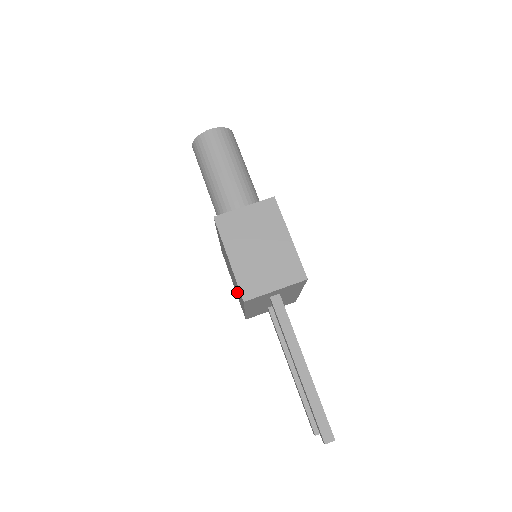
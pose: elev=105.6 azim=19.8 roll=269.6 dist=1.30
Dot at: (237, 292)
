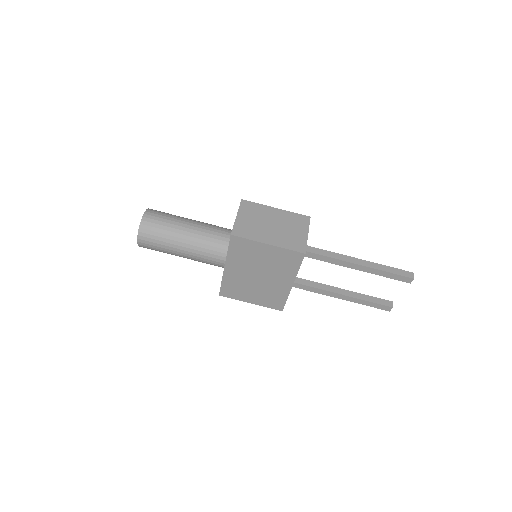
Dot at: (271, 287)
